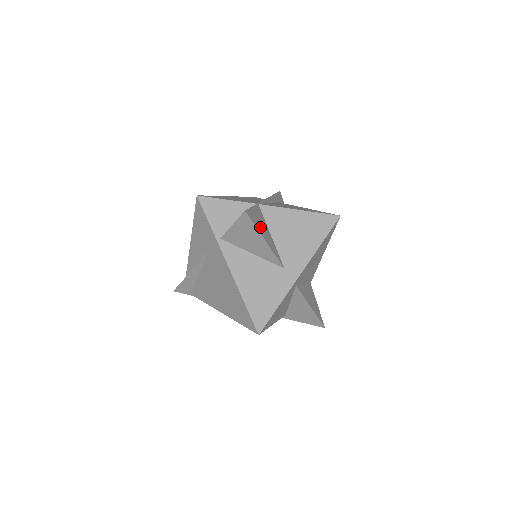
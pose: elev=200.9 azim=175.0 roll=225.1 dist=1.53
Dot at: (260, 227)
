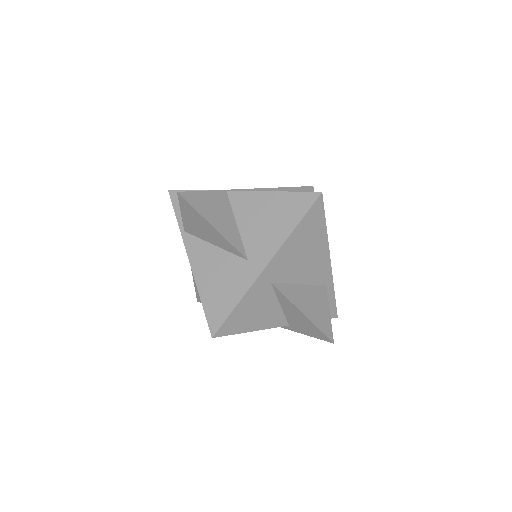
Dot at: (209, 212)
